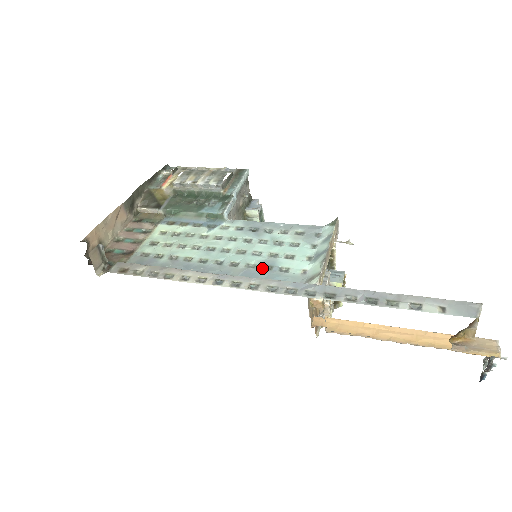
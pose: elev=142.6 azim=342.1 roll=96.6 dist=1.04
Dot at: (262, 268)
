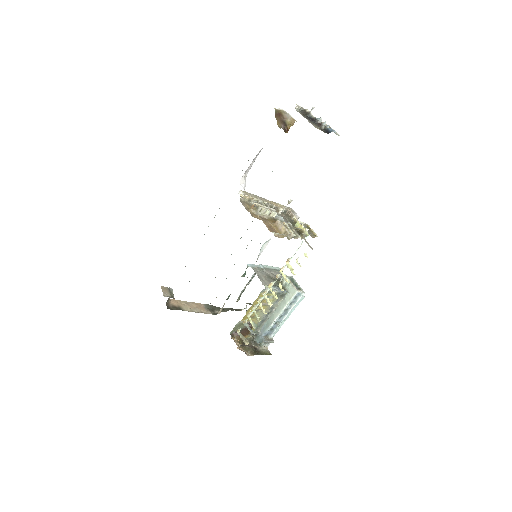
Dot at: occluded
